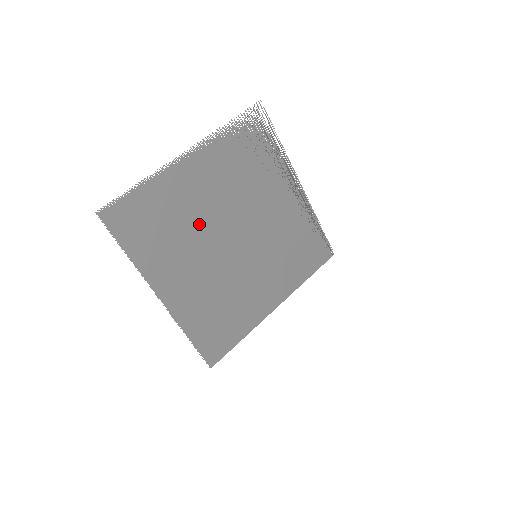
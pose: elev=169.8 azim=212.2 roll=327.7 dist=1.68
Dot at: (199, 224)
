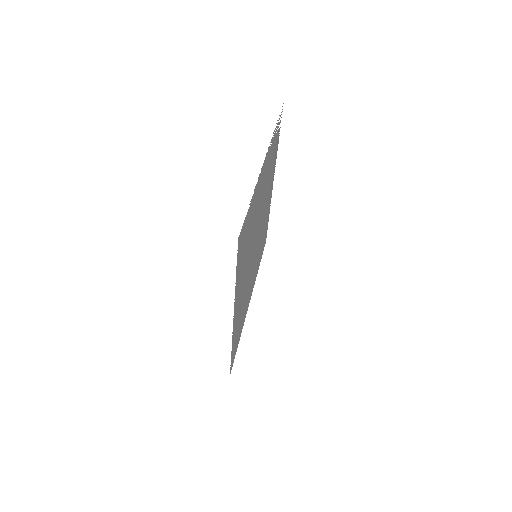
Dot at: (253, 233)
